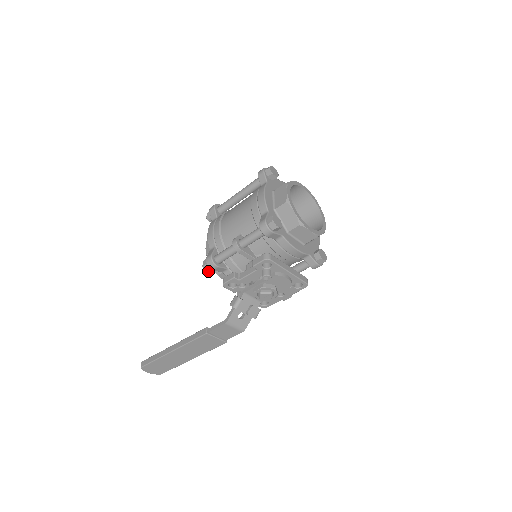
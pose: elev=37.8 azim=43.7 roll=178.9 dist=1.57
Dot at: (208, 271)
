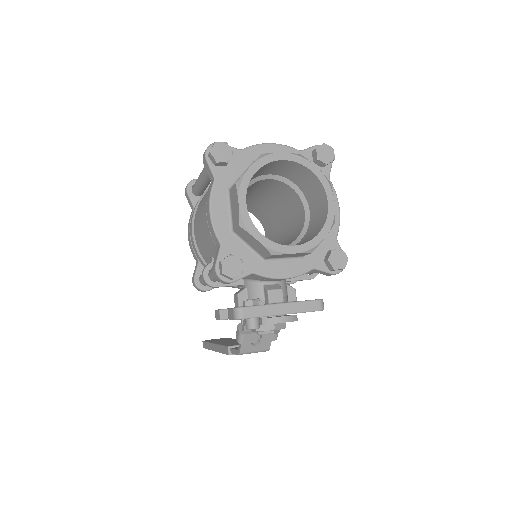
Dot at: occluded
